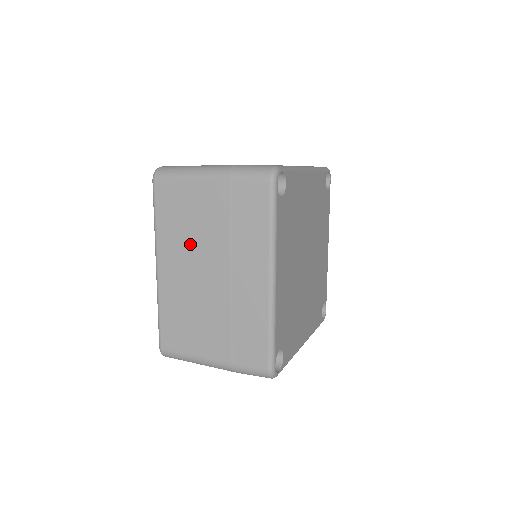
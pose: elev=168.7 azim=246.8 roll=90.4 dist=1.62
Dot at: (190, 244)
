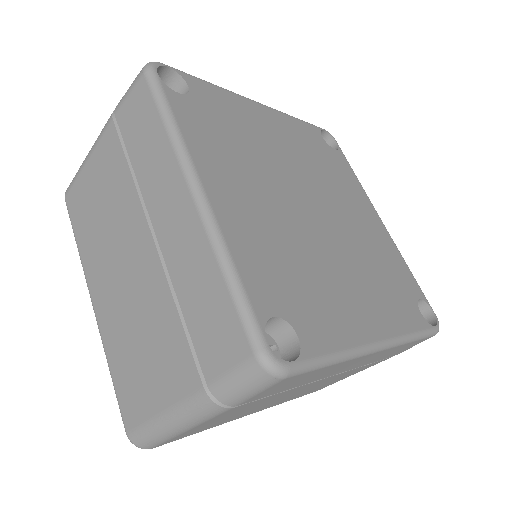
Dot at: (107, 237)
